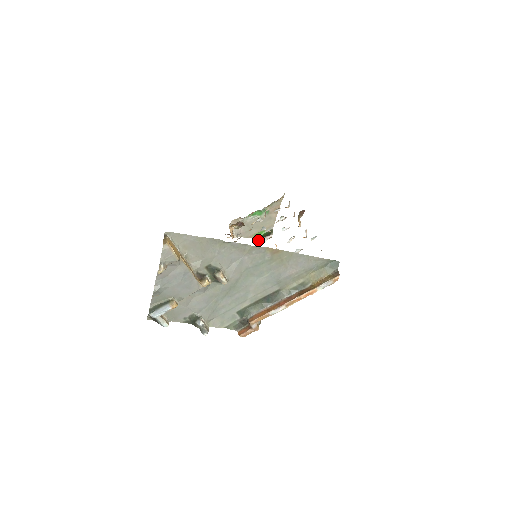
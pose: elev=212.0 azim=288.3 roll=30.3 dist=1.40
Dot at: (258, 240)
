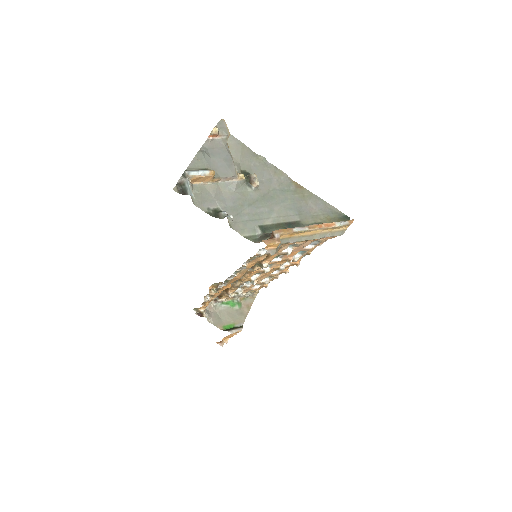
Dot at: (227, 330)
